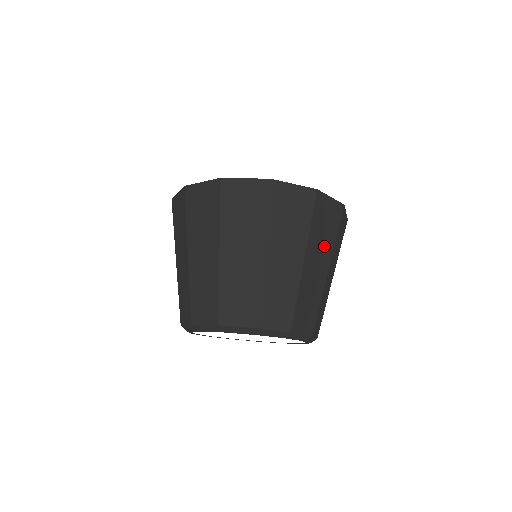
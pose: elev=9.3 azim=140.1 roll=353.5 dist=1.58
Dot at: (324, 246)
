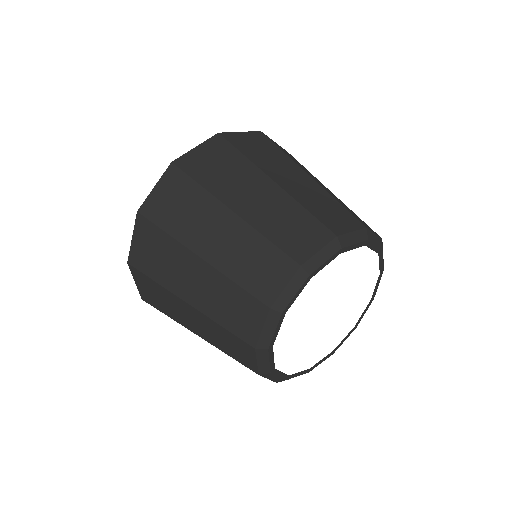
Dot at: (240, 176)
